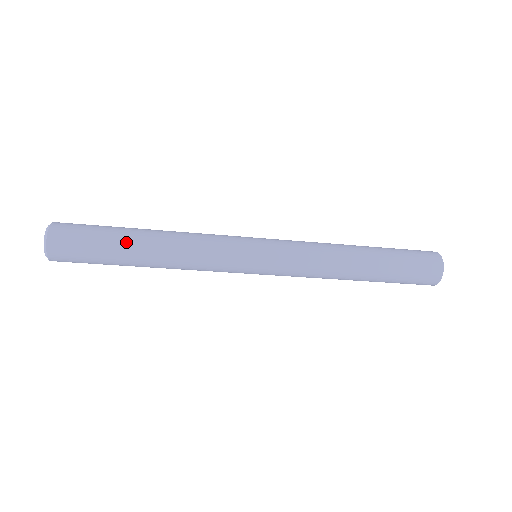
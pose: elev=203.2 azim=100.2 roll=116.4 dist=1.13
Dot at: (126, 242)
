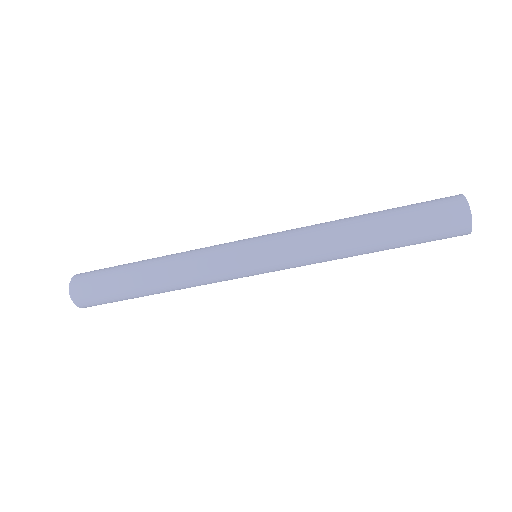
Dot at: (132, 265)
